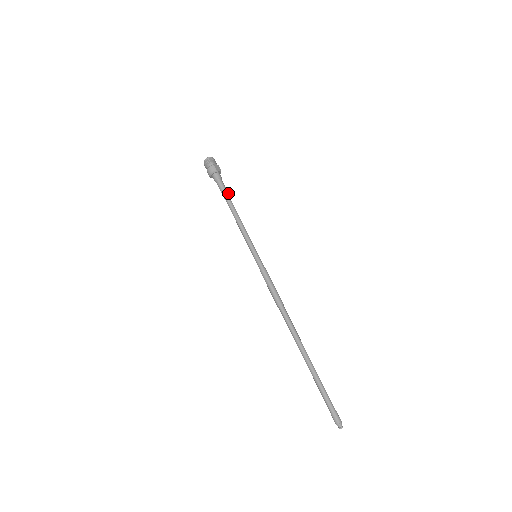
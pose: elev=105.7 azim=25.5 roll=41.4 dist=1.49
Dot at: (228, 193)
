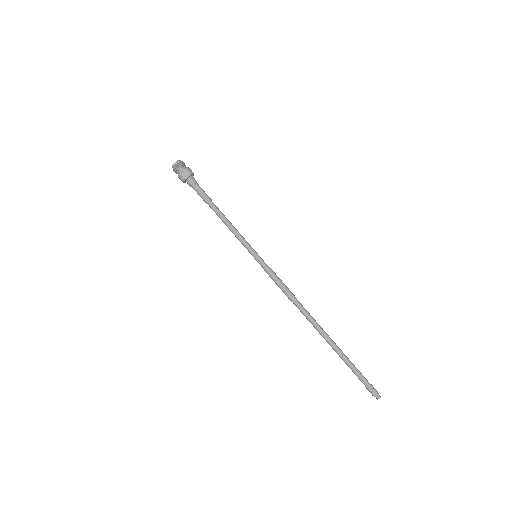
Dot at: (206, 197)
